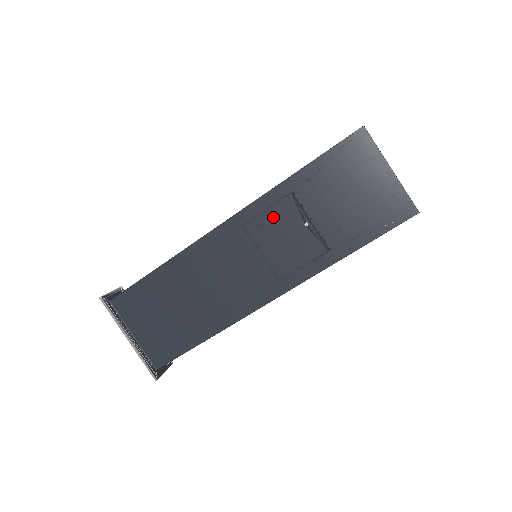
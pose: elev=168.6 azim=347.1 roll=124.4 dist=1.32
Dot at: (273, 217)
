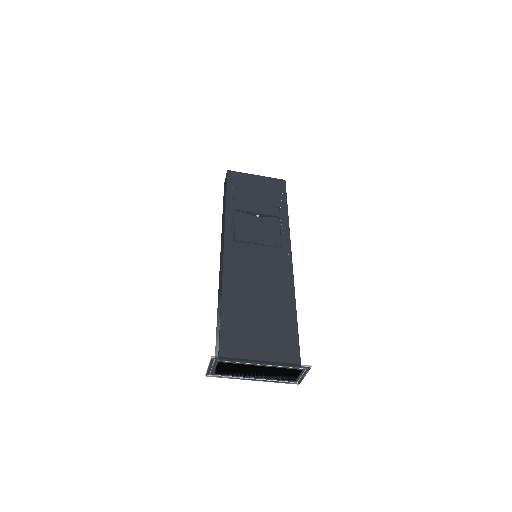
Dot at: (241, 225)
